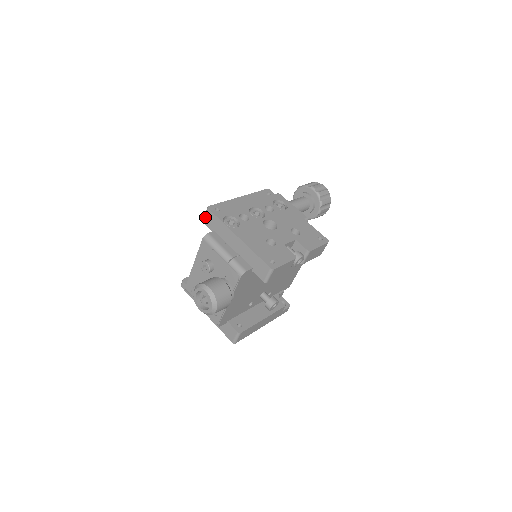
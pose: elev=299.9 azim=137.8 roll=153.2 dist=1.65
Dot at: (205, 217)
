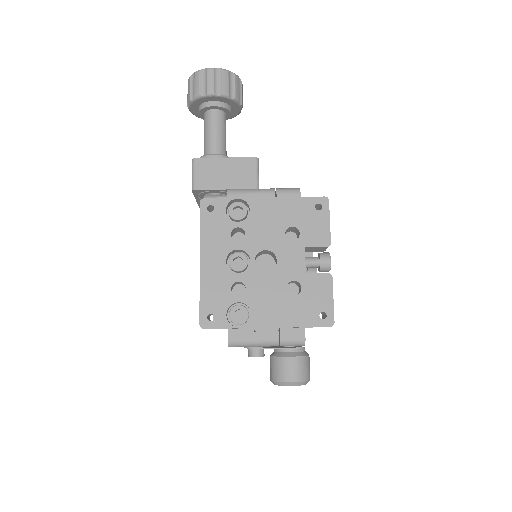
Dot at: occluded
